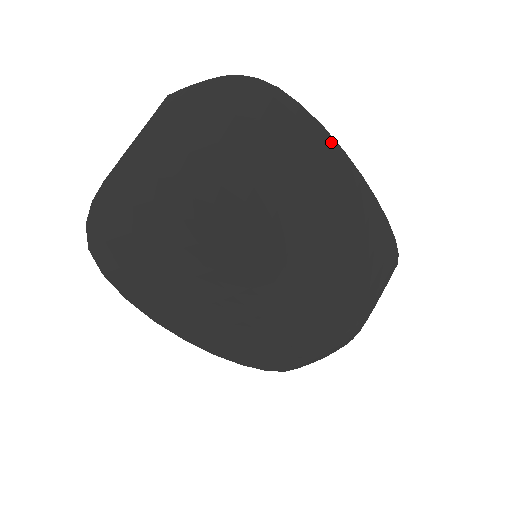
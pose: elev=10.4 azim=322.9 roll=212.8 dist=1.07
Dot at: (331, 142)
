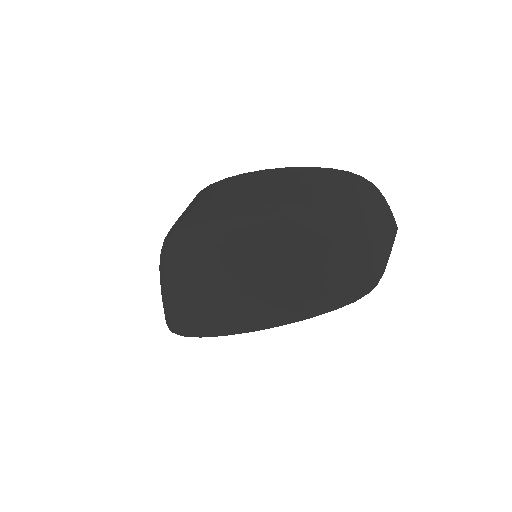
Dot at: (233, 178)
